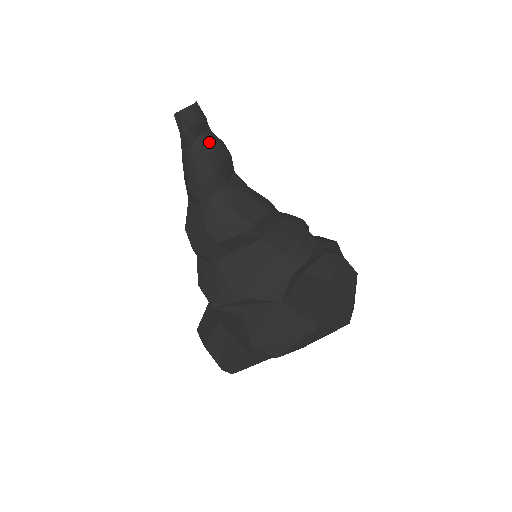
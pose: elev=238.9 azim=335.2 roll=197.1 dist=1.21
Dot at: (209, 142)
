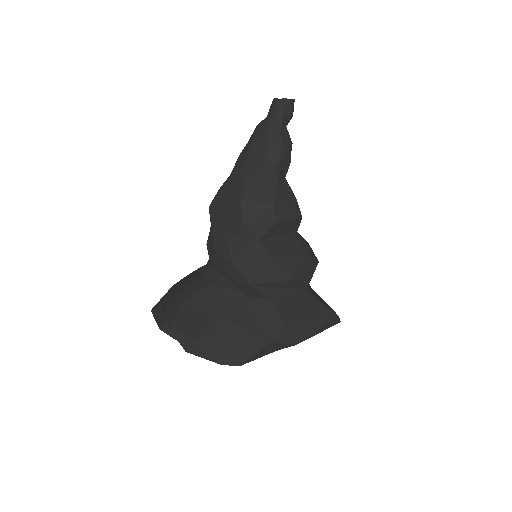
Dot at: (289, 135)
